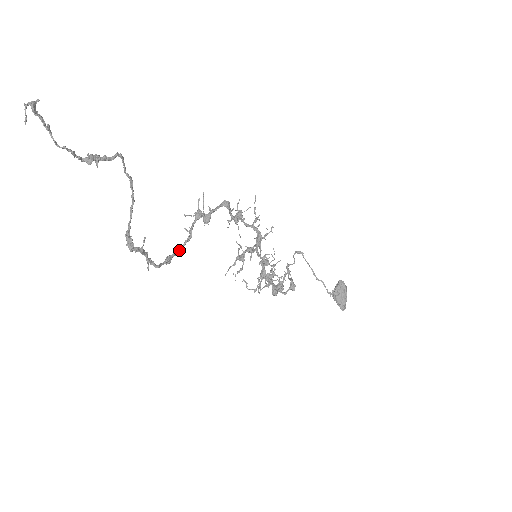
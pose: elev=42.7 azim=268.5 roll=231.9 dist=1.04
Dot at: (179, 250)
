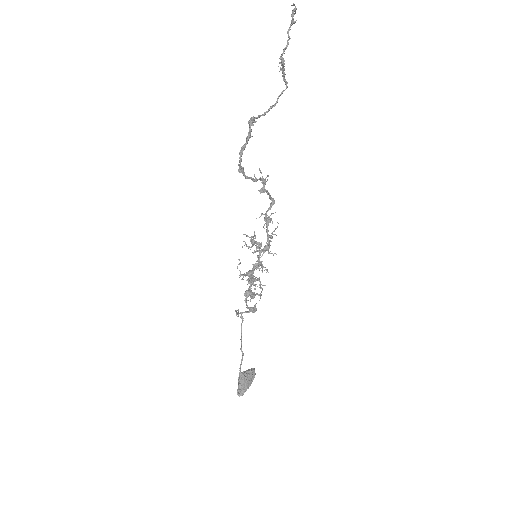
Dot at: occluded
